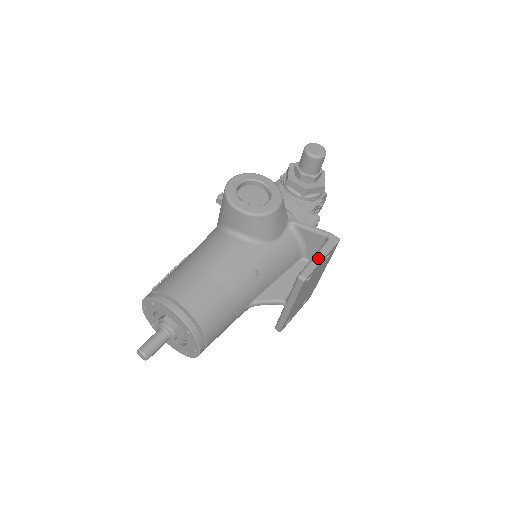
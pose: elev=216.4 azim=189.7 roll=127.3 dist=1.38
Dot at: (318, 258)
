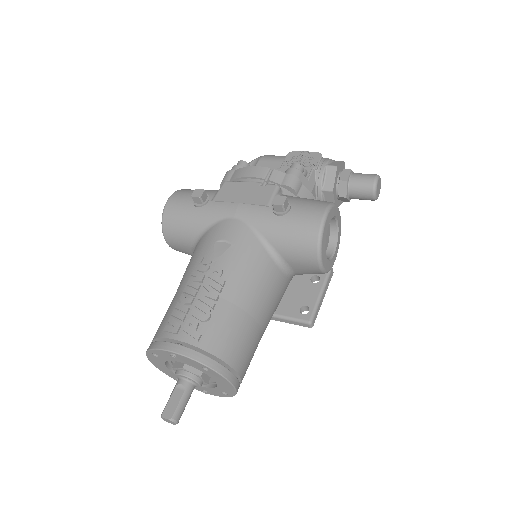
Dot at: (322, 299)
